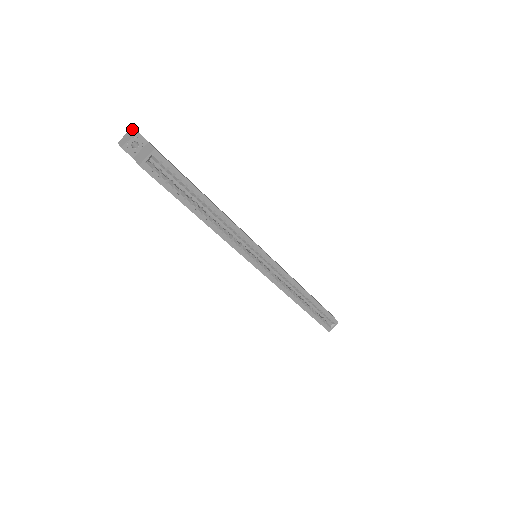
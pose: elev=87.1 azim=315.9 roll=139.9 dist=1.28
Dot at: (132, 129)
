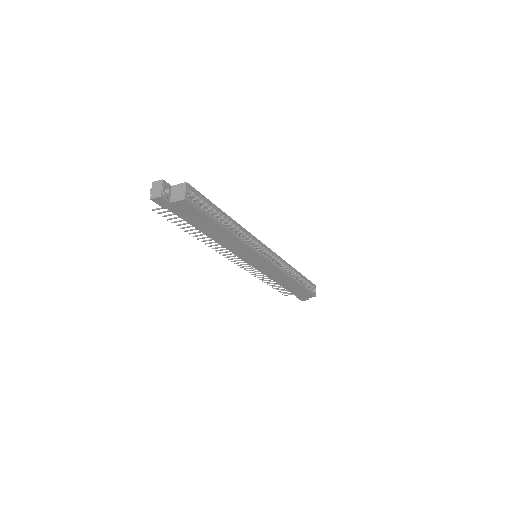
Dot at: (155, 183)
